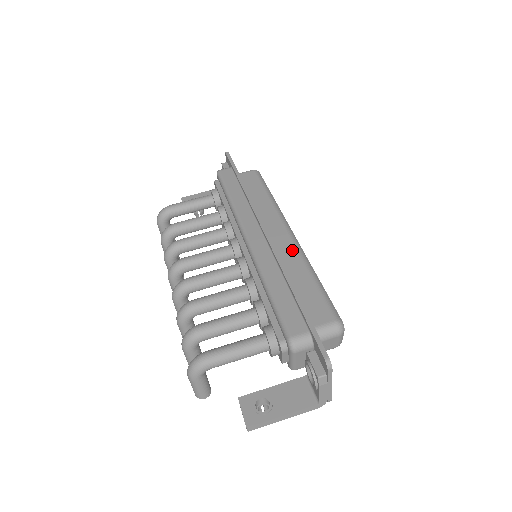
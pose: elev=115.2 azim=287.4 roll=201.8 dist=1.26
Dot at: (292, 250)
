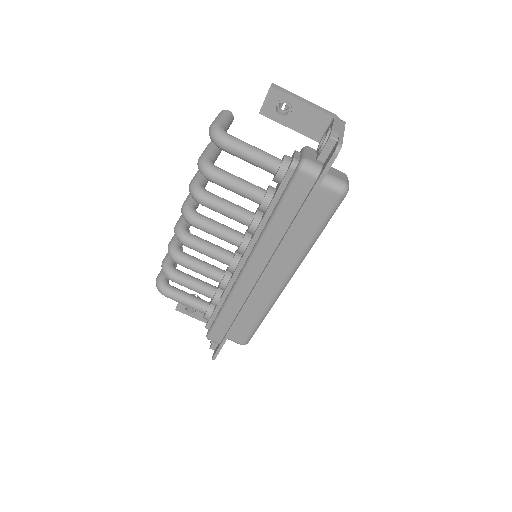
Dot at: (268, 297)
